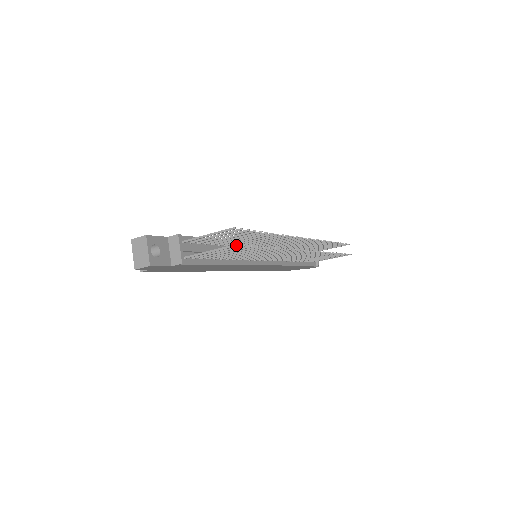
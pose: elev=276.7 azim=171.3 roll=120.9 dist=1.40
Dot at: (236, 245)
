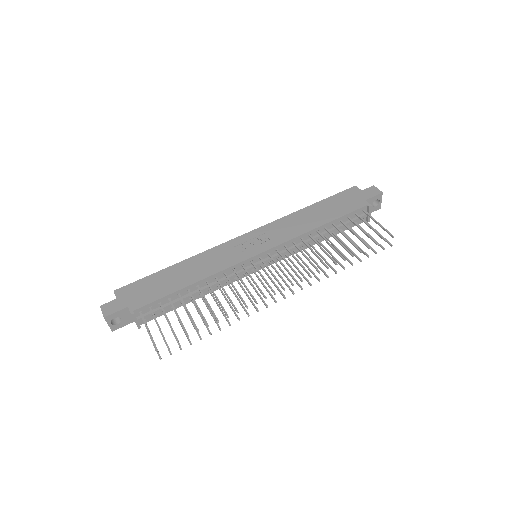
Dot at: occluded
